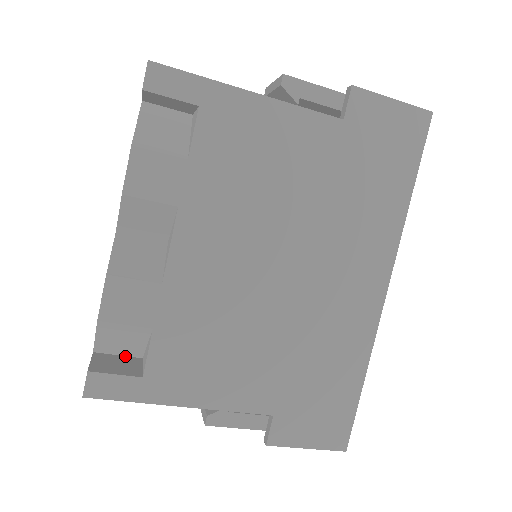
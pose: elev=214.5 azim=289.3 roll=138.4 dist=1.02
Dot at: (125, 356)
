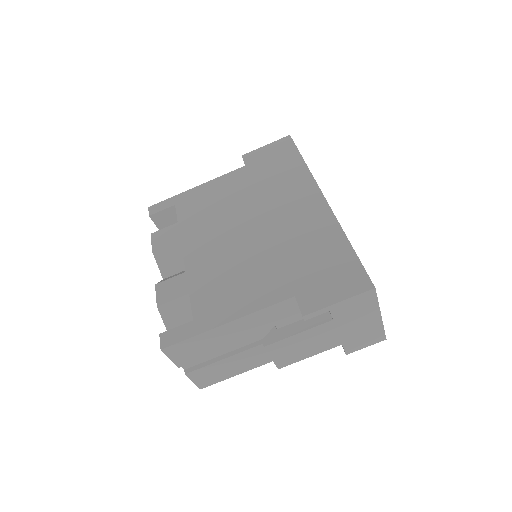
Dot at: occluded
